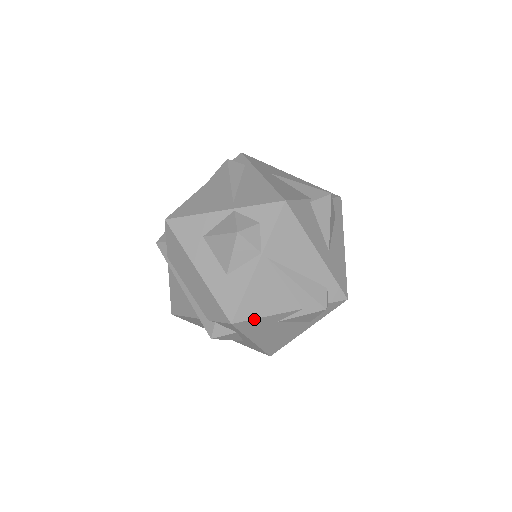
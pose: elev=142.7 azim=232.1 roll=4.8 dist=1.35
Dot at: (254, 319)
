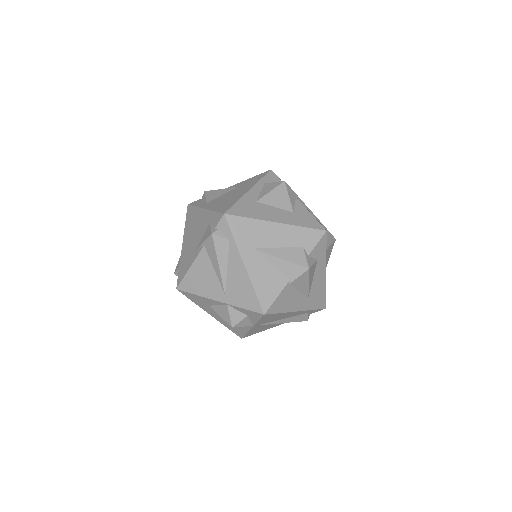
Dot at: occluded
